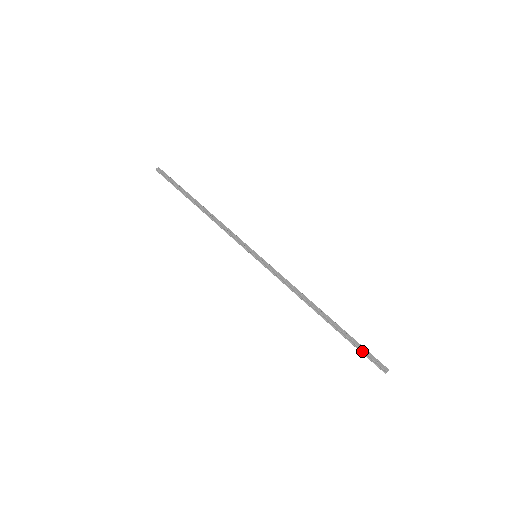
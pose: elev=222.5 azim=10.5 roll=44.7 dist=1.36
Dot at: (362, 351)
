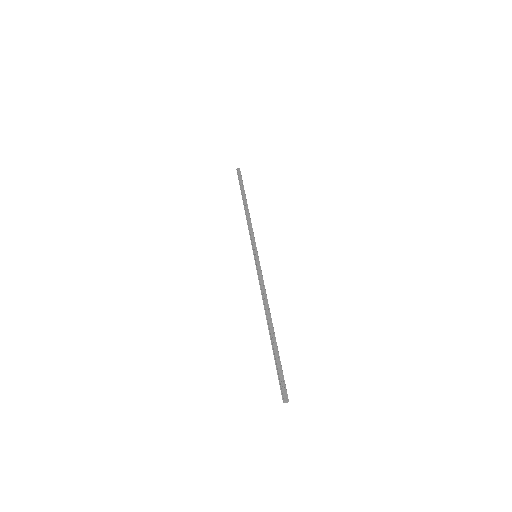
Dot at: (278, 371)
